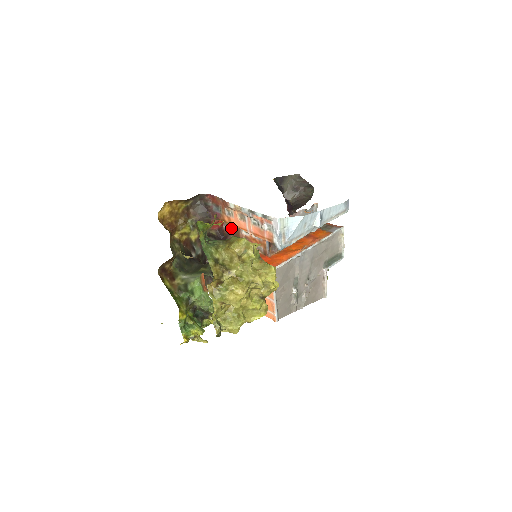
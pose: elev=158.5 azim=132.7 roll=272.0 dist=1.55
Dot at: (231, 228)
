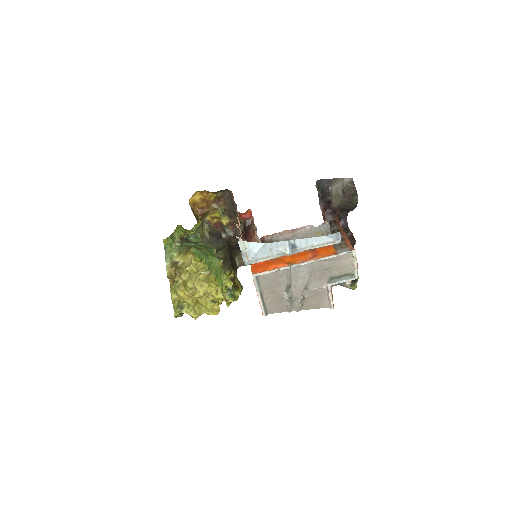
Dot at: occluded
